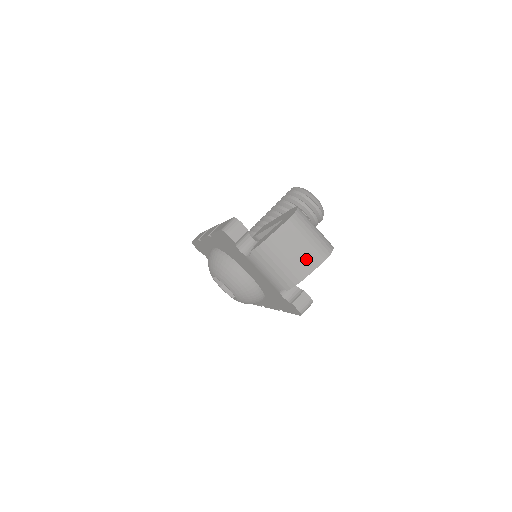
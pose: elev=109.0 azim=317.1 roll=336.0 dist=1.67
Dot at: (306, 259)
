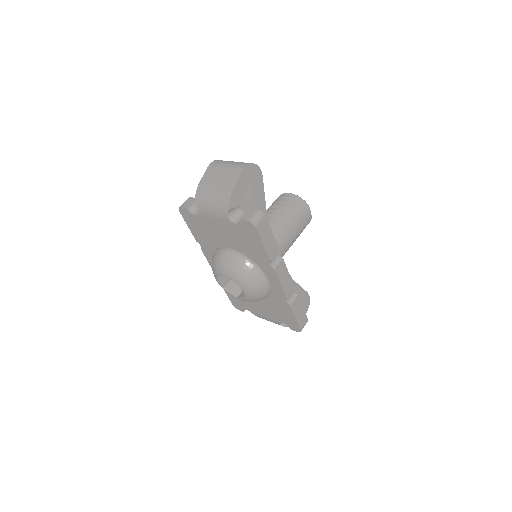
Dot at: (230, 177)
